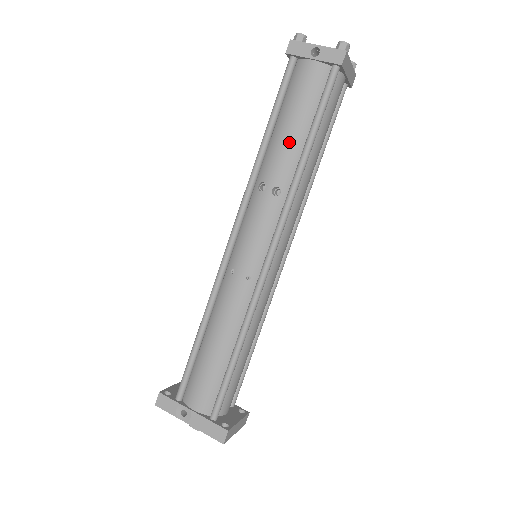
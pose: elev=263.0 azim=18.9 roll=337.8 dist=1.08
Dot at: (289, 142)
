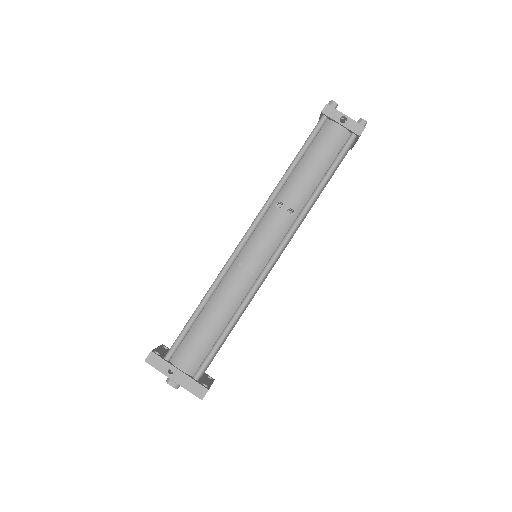
Dot at: (309, 178)
